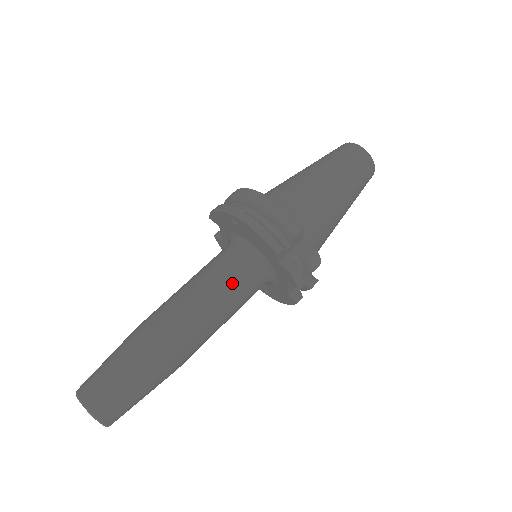
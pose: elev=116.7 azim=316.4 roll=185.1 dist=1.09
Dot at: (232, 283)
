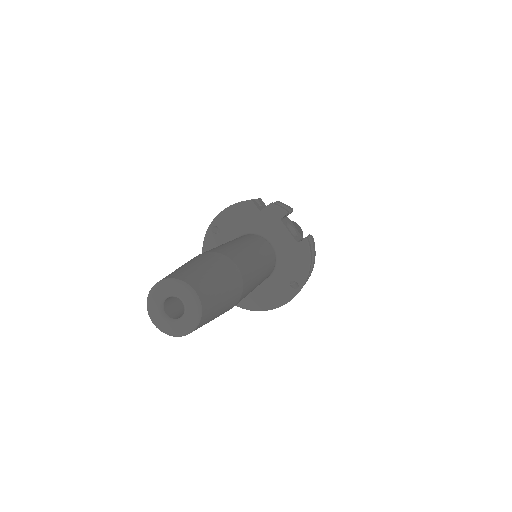
Dot at: (241, 238)
